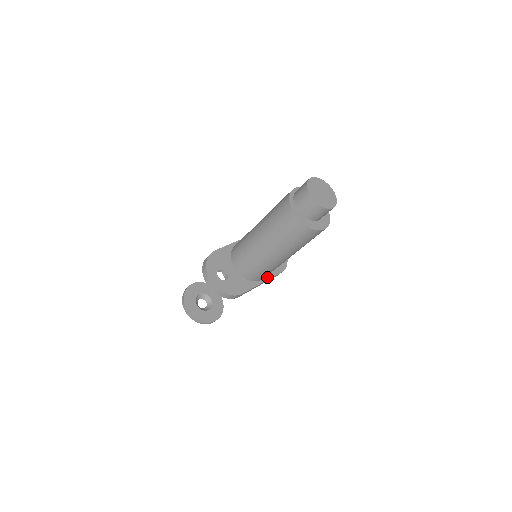
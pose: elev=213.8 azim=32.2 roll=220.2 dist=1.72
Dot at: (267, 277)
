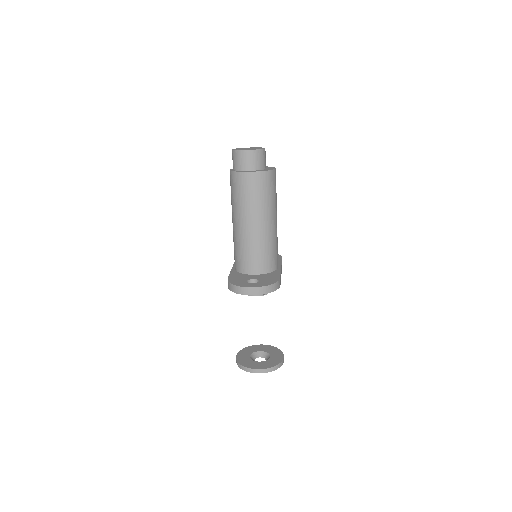
Dot at: (279, 265)
